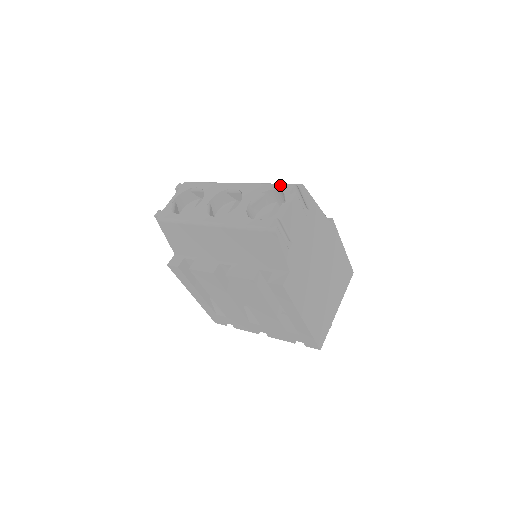
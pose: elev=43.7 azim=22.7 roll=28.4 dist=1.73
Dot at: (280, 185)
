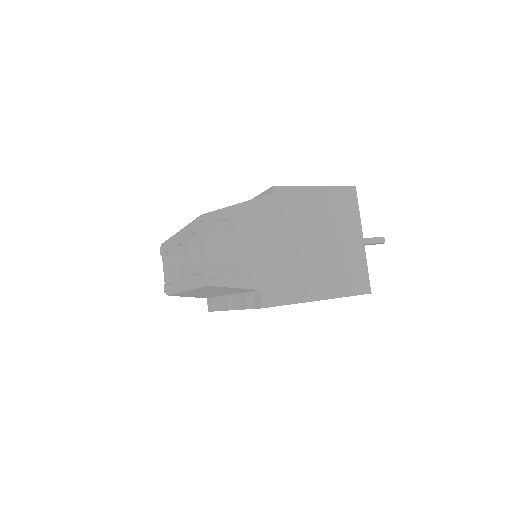
Dot at: (191, 225)
